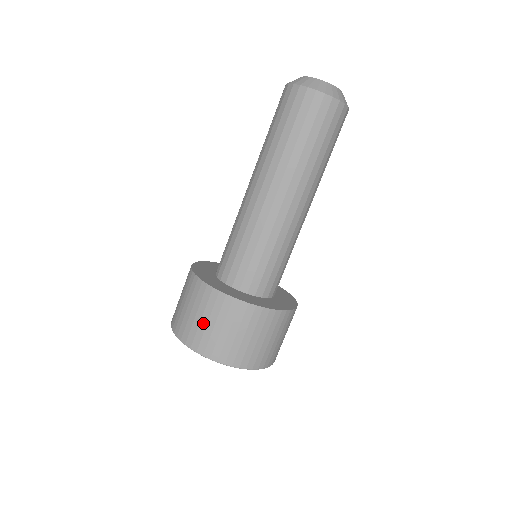
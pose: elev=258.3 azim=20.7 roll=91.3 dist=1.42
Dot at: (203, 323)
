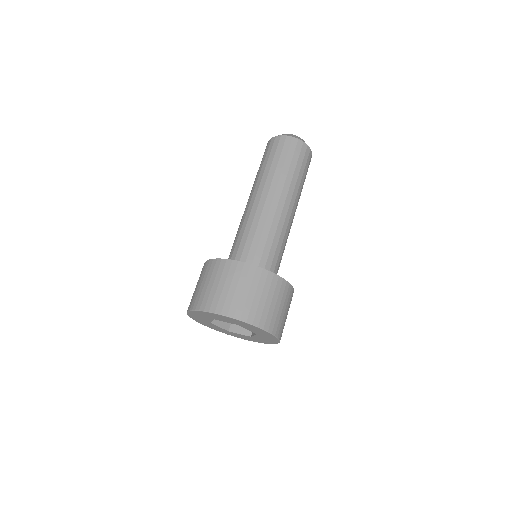
Dot at: (225, 289)
